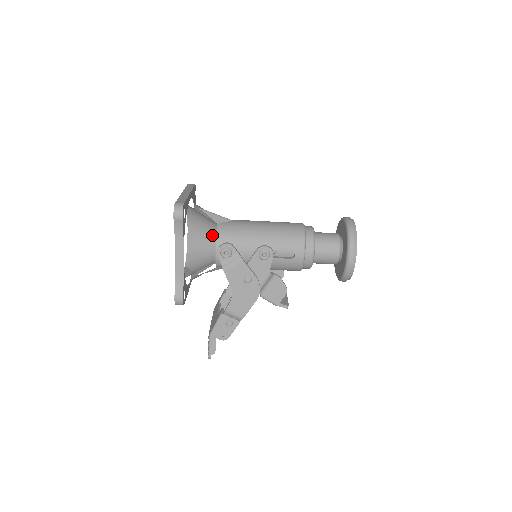
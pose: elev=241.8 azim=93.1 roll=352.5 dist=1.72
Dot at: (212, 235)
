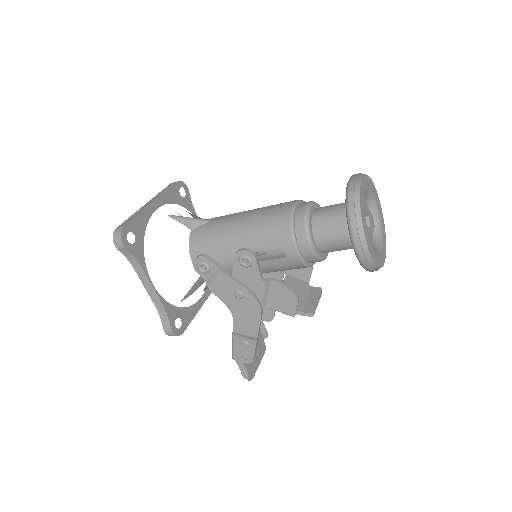
Dot at: occluded
